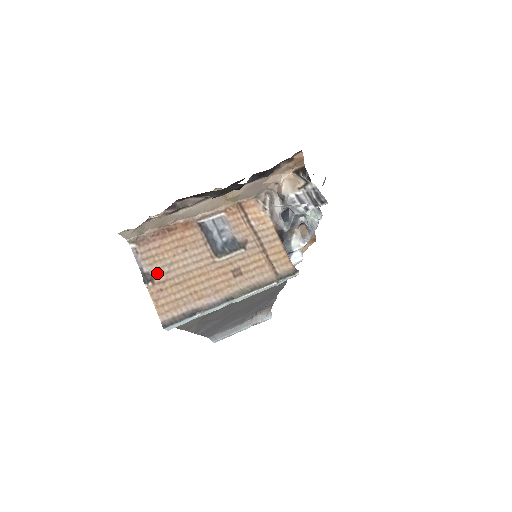
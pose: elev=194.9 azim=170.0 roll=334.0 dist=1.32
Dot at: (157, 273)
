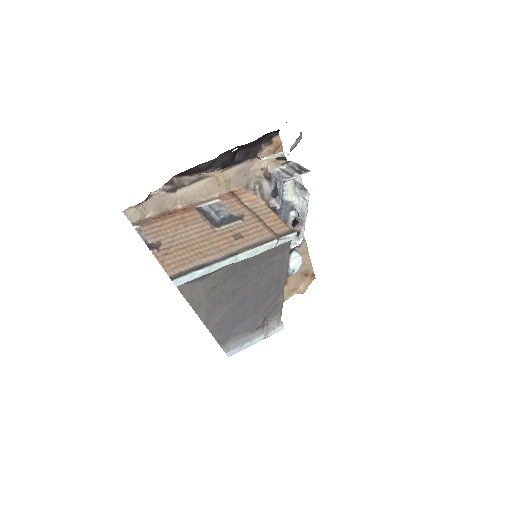
Dot at: (161, 243)
